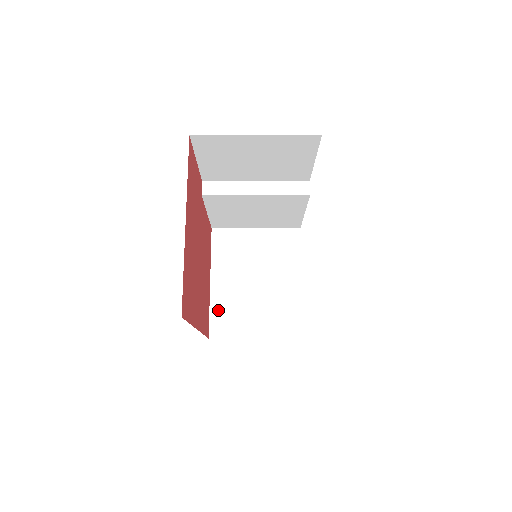
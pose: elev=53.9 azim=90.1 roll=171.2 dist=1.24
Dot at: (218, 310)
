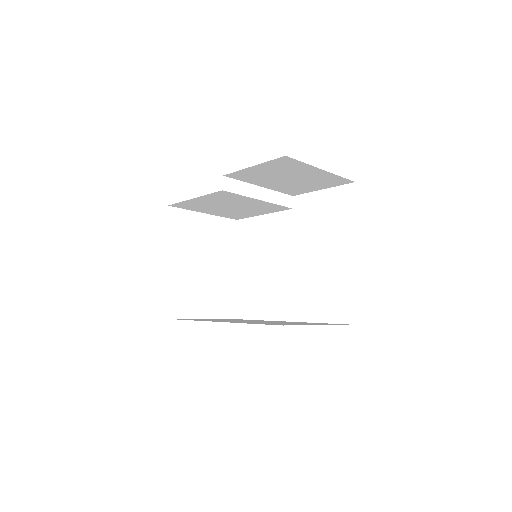
Dot at: (171, 291)
